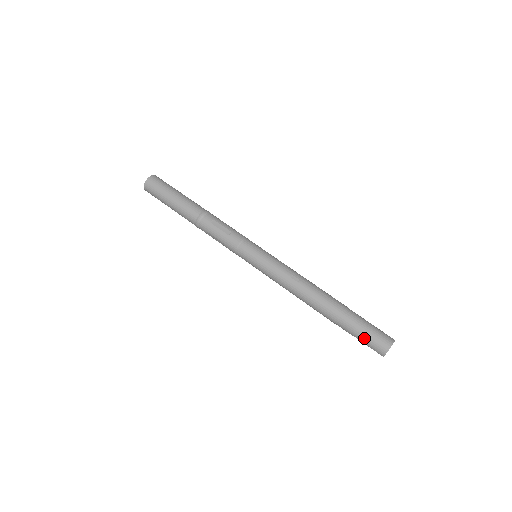
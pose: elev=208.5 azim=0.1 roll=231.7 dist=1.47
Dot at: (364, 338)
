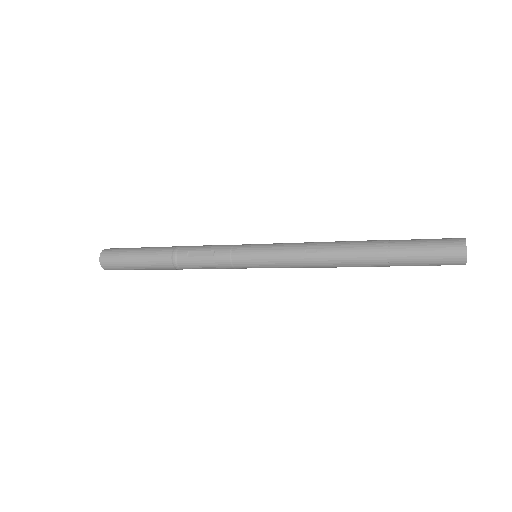
Dot at: (430, 260)
